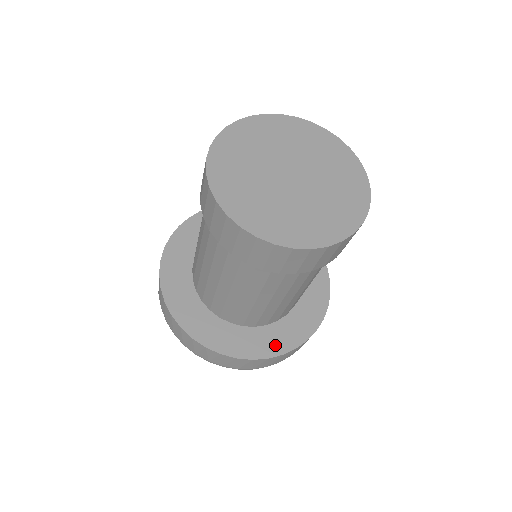
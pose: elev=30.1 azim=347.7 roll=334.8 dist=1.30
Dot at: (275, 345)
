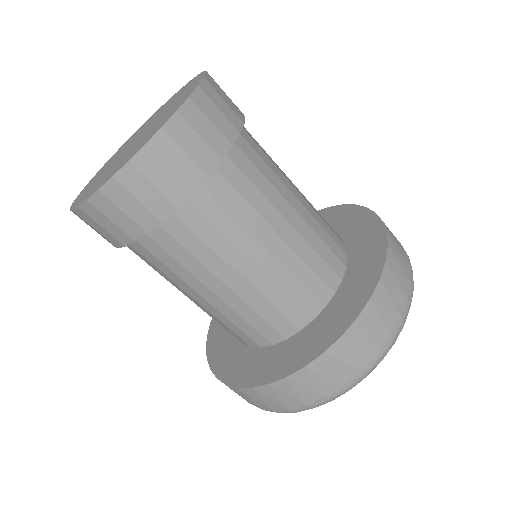
Dot at: (373, 242)
